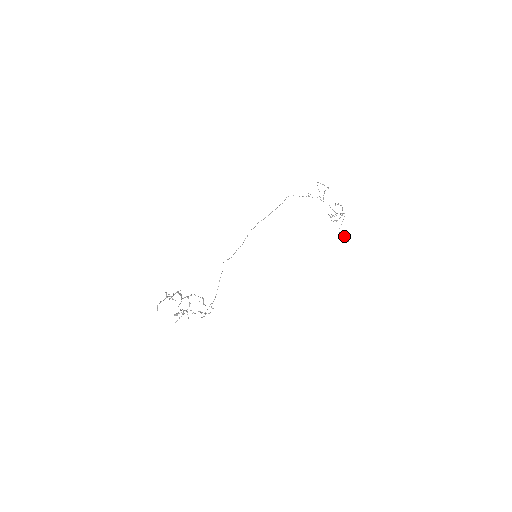
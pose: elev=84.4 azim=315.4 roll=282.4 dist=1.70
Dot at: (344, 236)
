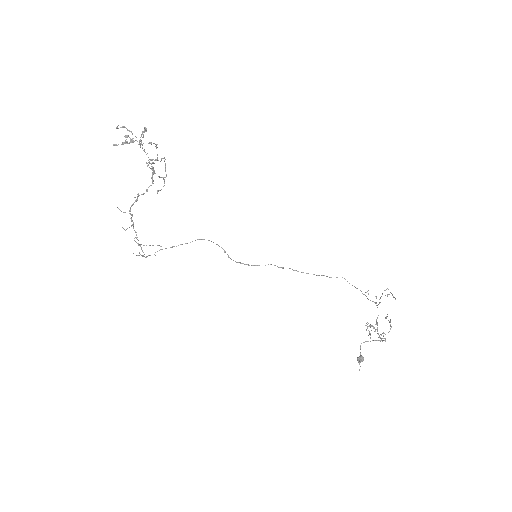
Dot at: (361, 356)
